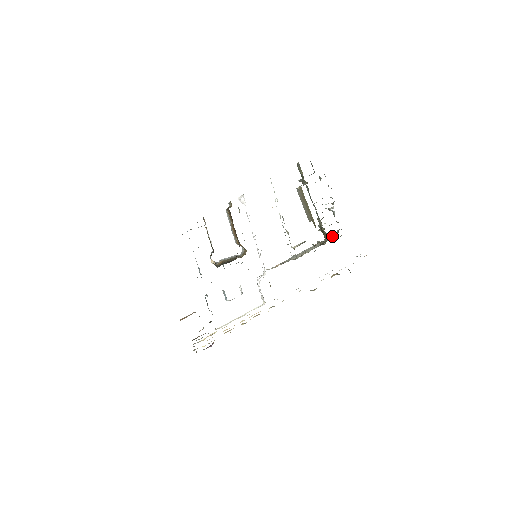
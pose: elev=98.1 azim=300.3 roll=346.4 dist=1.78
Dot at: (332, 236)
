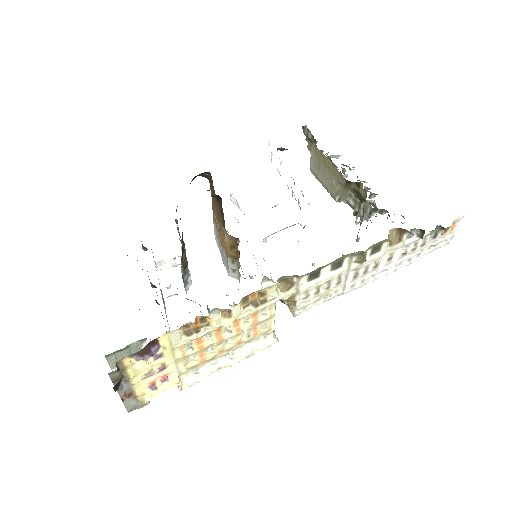
Dot at: occluded
